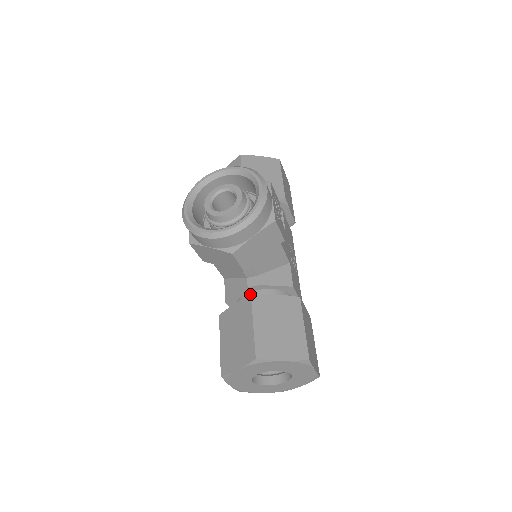
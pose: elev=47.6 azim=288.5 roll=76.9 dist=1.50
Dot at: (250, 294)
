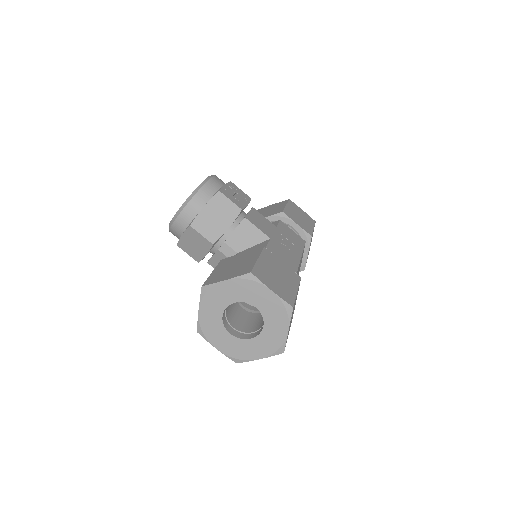
Dot at: occluded
